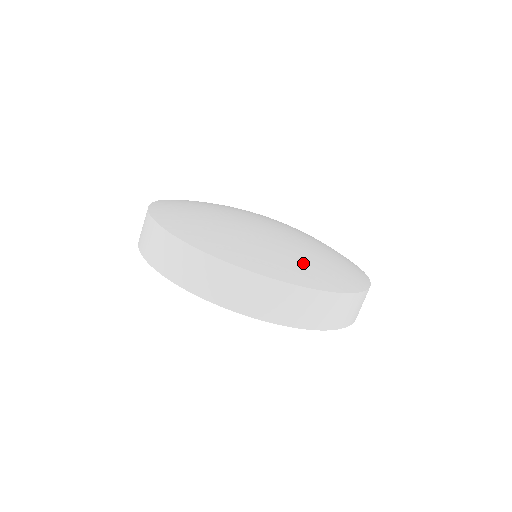
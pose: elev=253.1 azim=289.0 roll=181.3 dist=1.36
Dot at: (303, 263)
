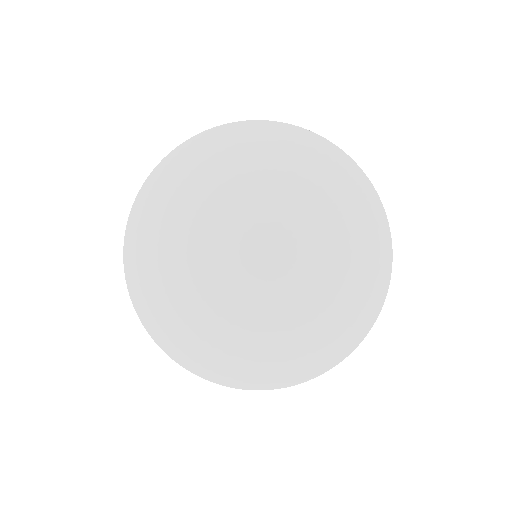
Dot at: (296, 347)
